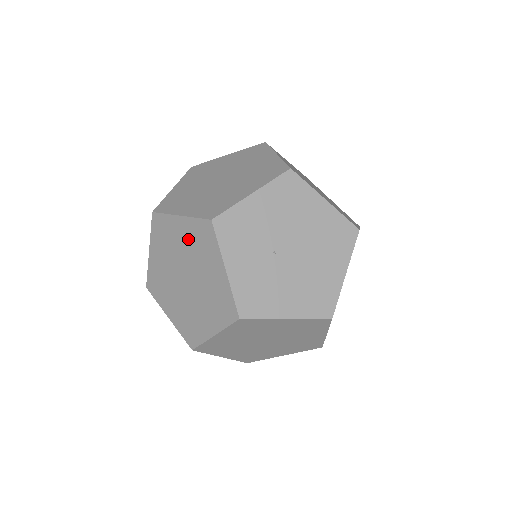
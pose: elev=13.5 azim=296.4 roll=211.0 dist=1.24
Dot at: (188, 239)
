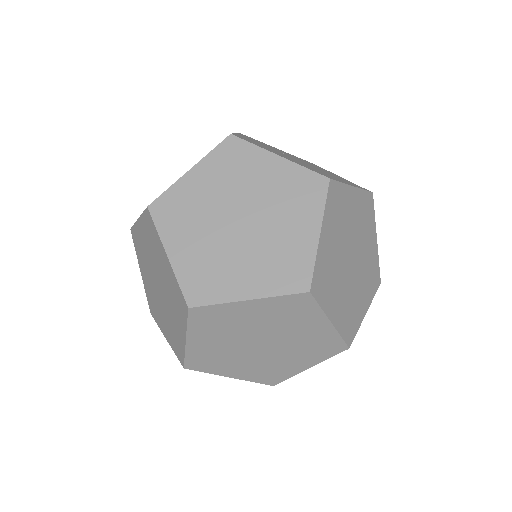
Dot at: occluded
